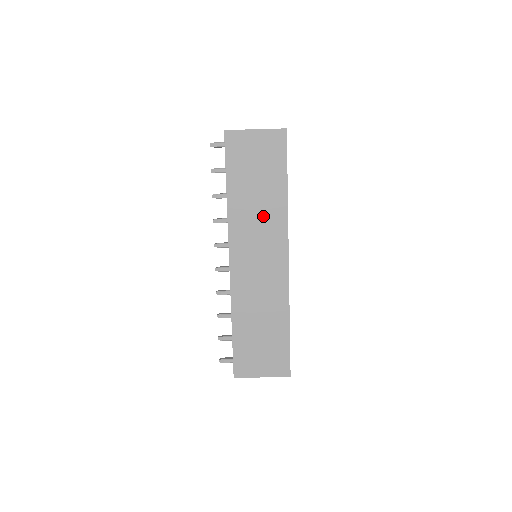
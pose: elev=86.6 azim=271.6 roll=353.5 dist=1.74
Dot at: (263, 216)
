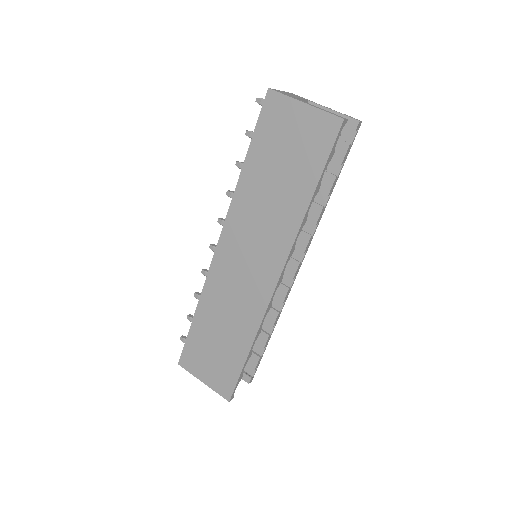
Dot at: (270, 217)
